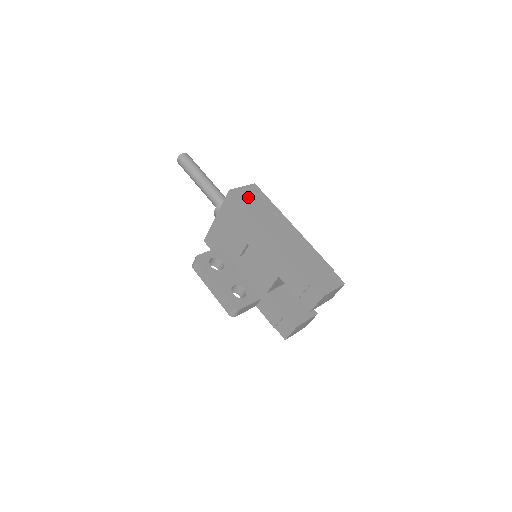
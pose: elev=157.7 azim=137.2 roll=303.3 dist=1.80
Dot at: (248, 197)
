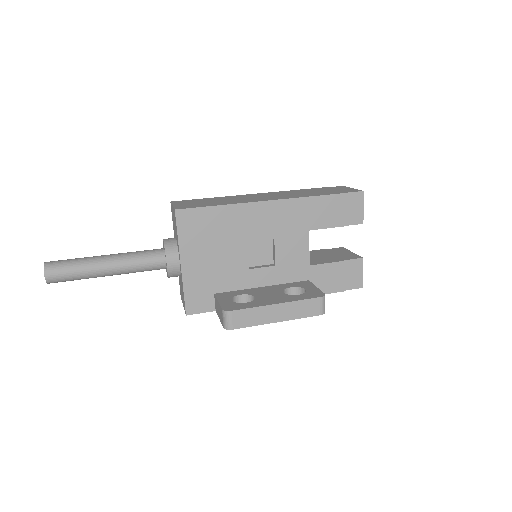
Dot at: (194, 204)
